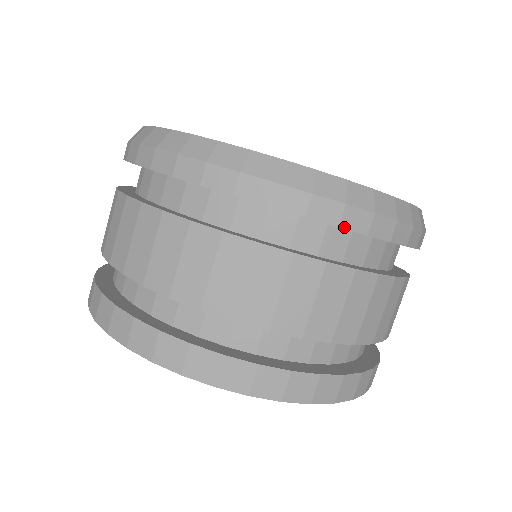
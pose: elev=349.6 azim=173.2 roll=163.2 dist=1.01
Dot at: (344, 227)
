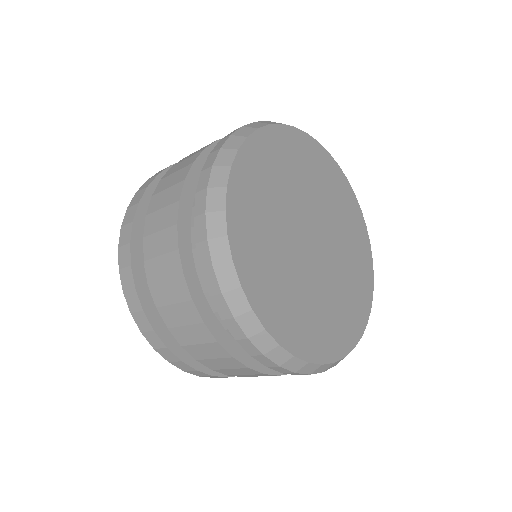
Dot at: (213, 300)
